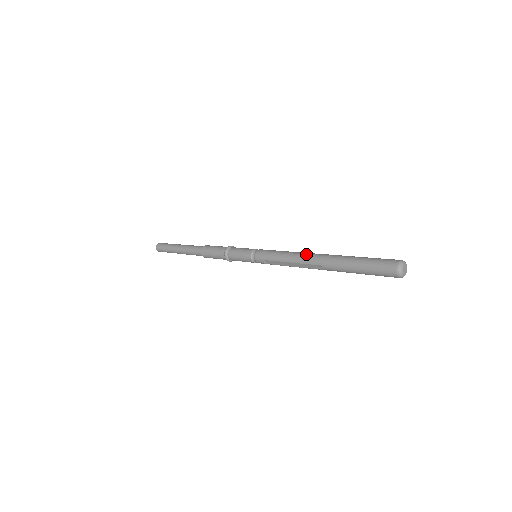
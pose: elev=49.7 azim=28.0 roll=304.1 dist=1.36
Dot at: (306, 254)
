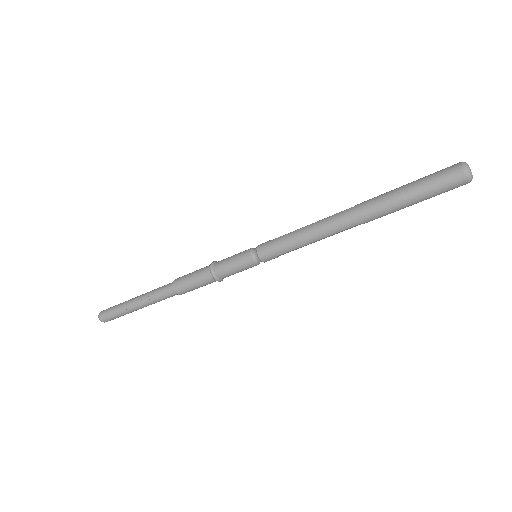
Dot at: (331, 223)
